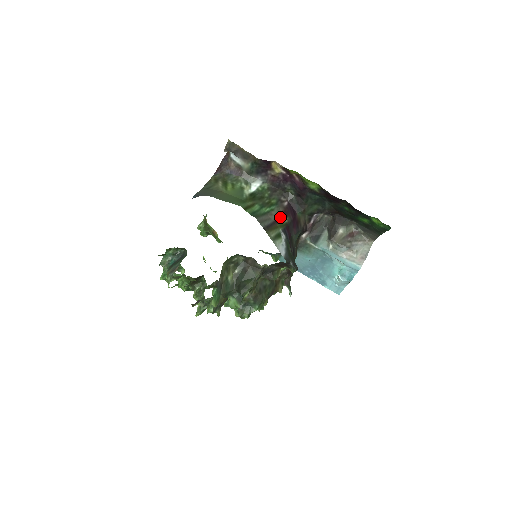
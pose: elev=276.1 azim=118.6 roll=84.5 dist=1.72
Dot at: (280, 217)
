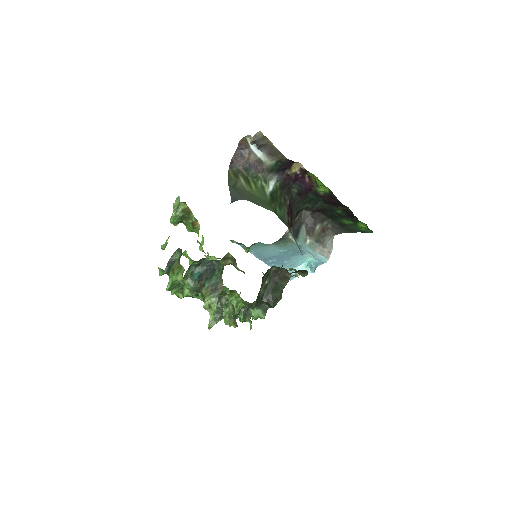
Dot at: occluded
